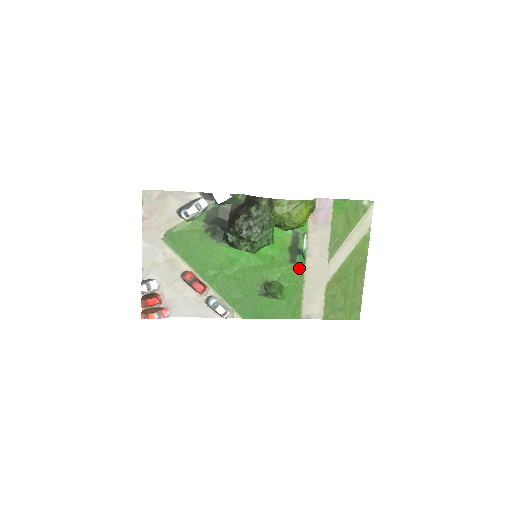
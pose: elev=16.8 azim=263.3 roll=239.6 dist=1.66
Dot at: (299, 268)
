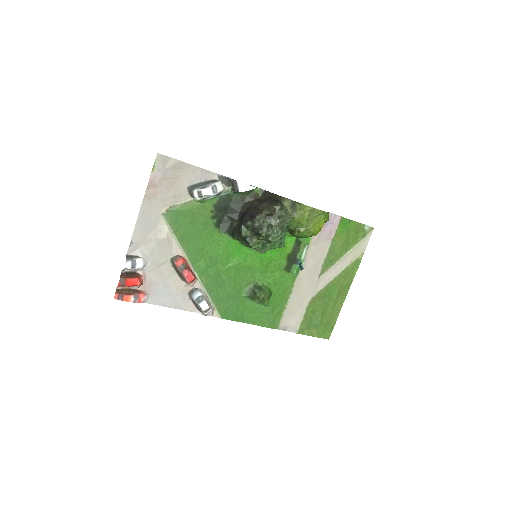
Dot at: (291, 277)
